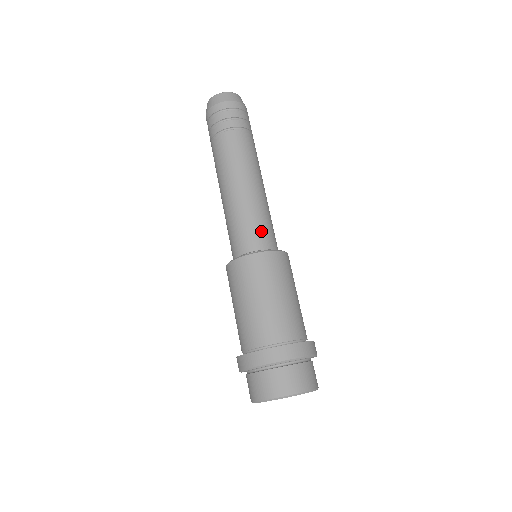
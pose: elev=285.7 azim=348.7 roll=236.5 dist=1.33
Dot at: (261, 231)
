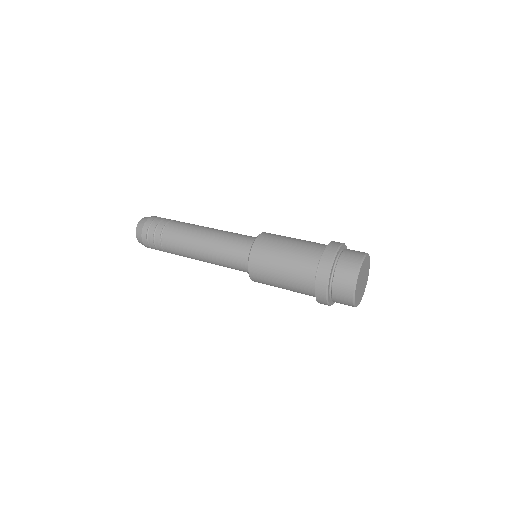
Dot at: (243, 237)
